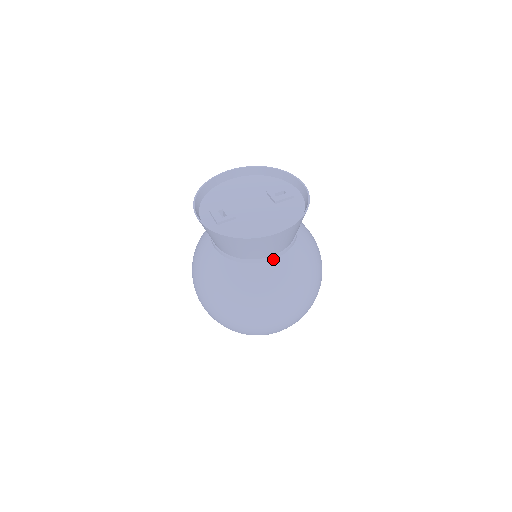
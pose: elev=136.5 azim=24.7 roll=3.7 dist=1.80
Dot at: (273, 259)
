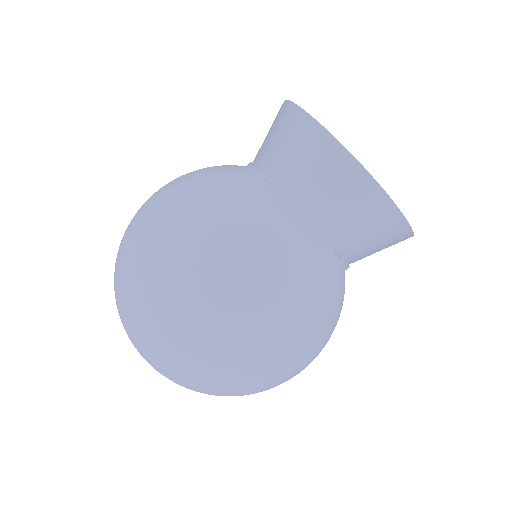
Dot at: (334, 261)
